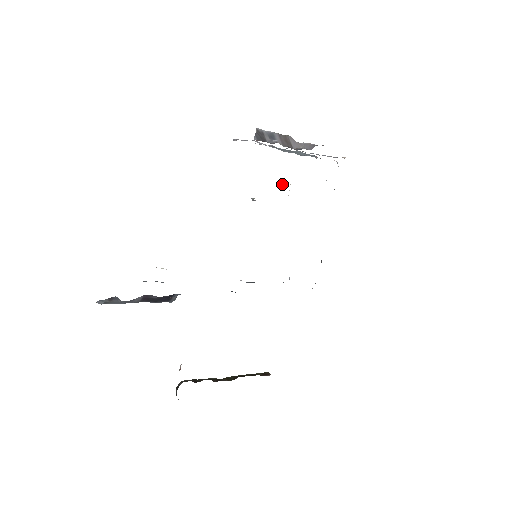
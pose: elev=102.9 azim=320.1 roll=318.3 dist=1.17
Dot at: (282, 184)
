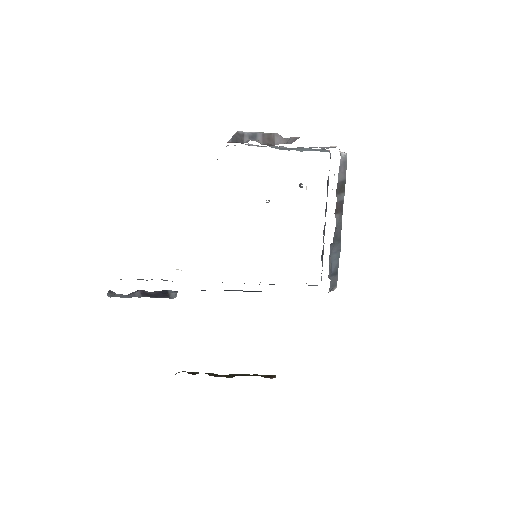
Dot at: (300, 184)
